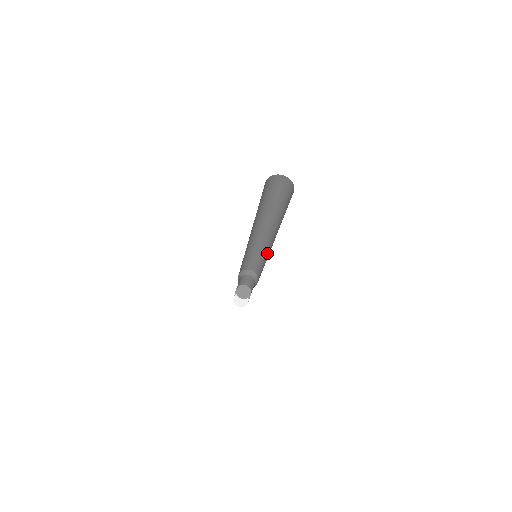
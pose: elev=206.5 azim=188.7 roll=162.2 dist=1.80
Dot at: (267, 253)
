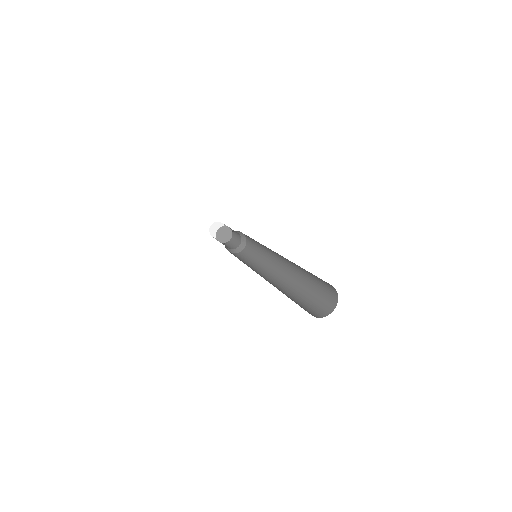
Dot at: (267, 249)
